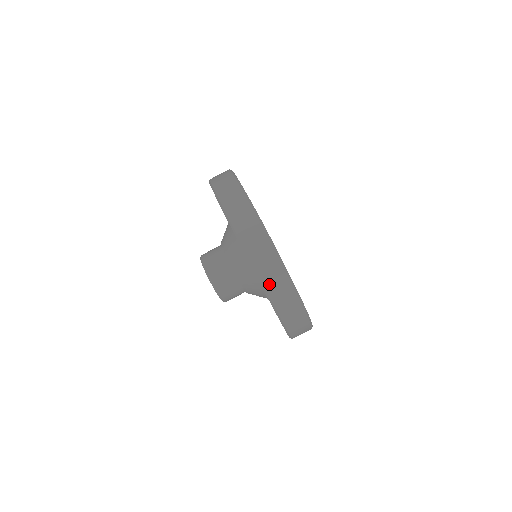
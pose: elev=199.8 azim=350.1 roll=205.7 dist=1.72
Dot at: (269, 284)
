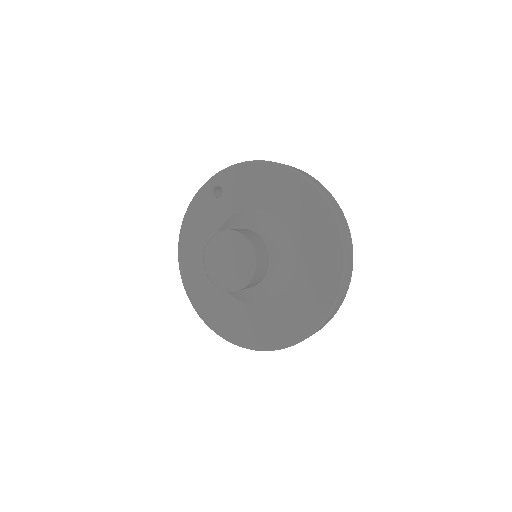
Dot at: (347, 271)
